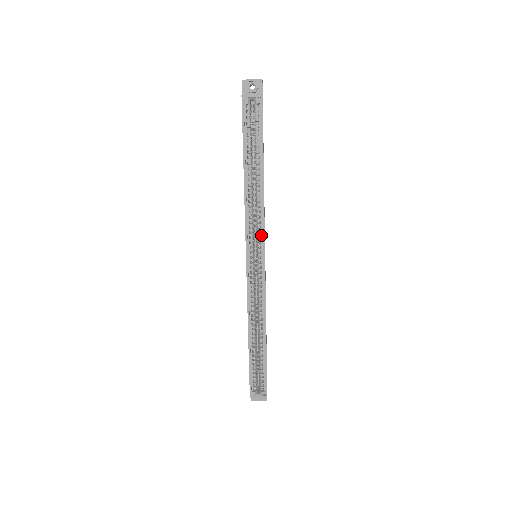
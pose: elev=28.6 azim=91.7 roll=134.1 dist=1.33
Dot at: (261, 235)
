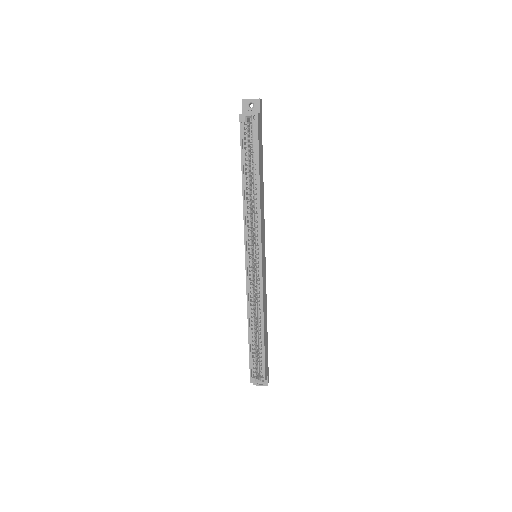
Dot at: (258, 238)
